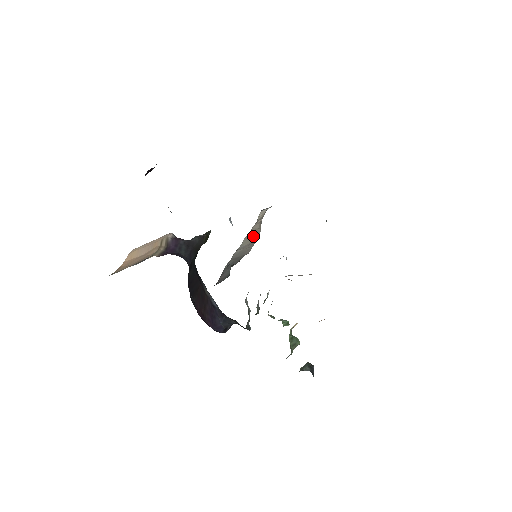
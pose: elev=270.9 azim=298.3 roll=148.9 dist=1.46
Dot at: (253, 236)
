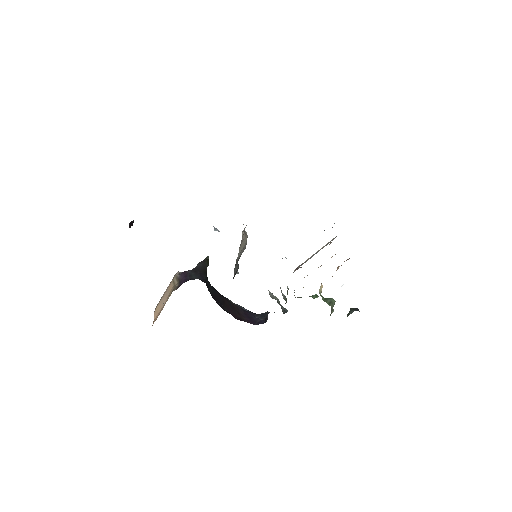
Dot at: (244, 242)
